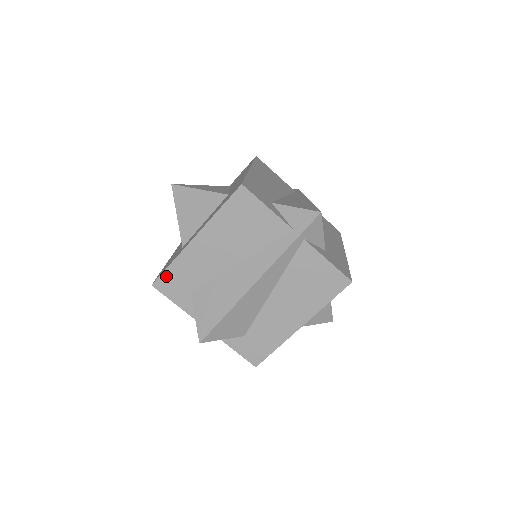
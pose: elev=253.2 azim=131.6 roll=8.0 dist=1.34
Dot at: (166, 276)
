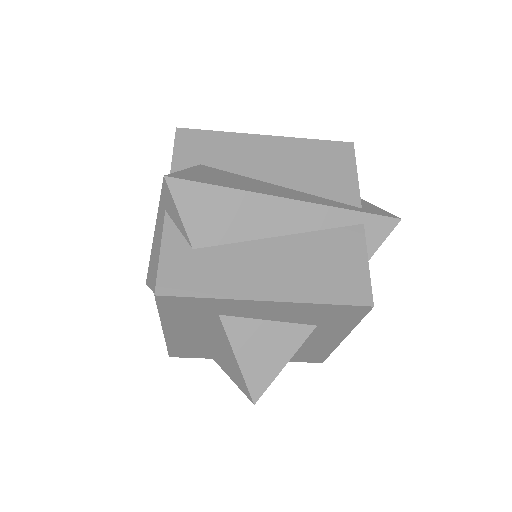
Dot at: (200, 134)
